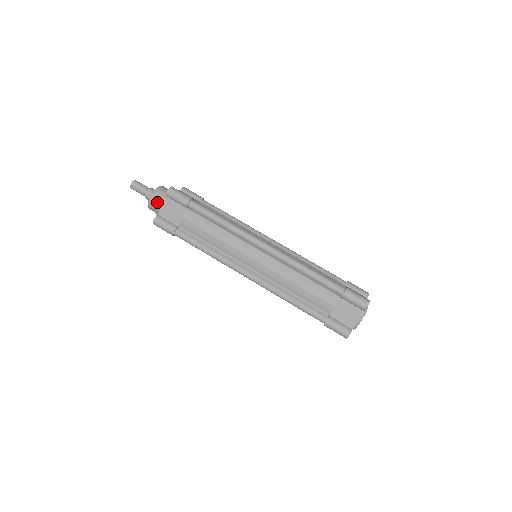
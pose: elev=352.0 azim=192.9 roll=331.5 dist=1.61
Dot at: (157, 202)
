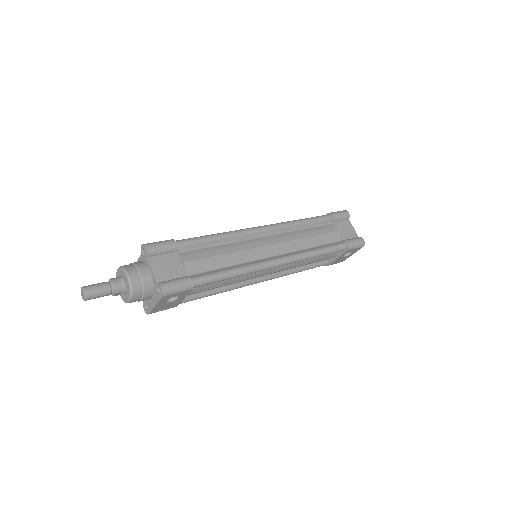
Dot at: (141, 274)
